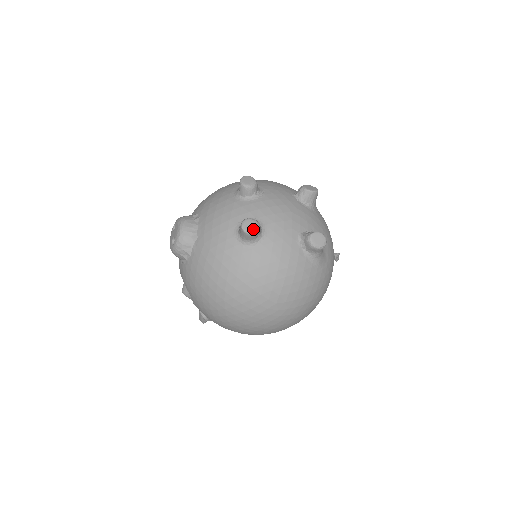
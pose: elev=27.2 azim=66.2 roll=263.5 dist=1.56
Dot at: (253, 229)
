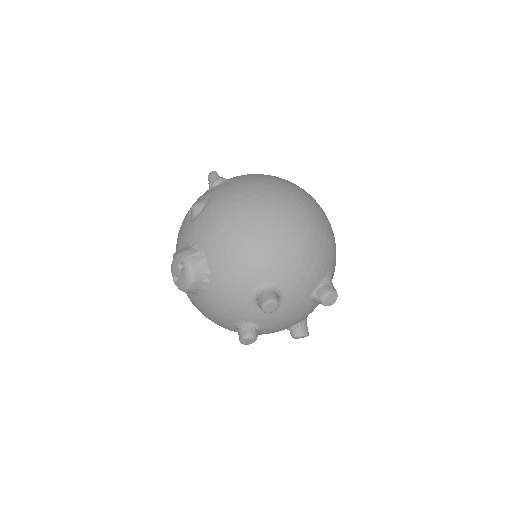
Dot at: occluded
